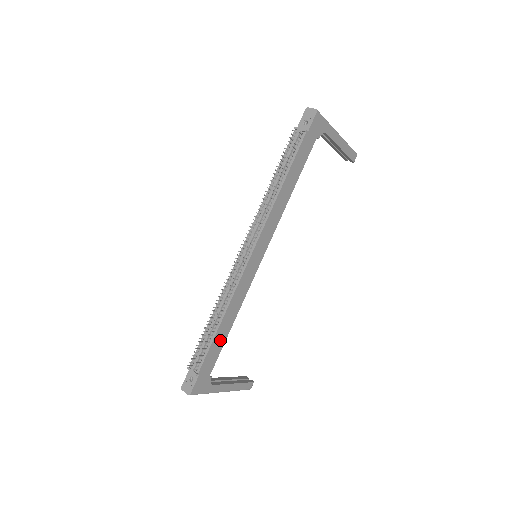
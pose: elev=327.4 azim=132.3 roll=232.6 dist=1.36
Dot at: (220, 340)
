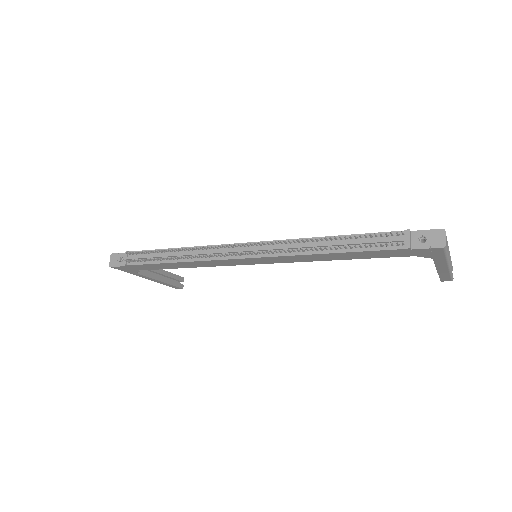
Dot at: (166, 266)
